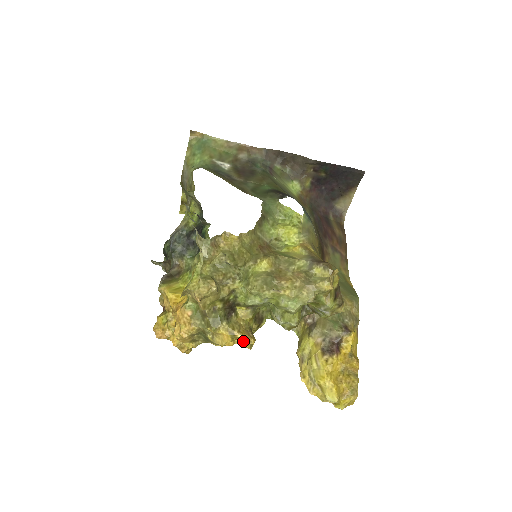
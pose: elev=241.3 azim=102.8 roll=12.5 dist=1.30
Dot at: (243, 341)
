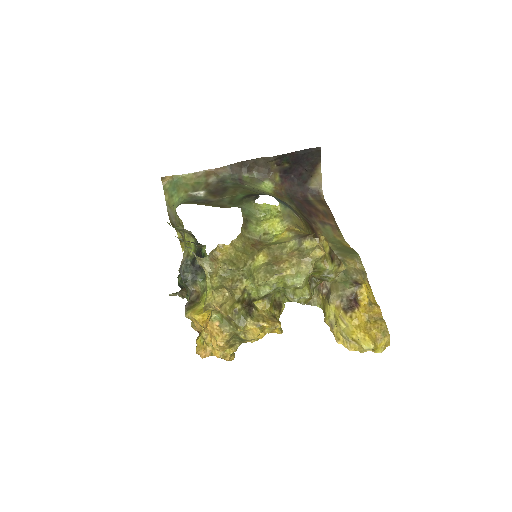
Dot at: (272, 329)
